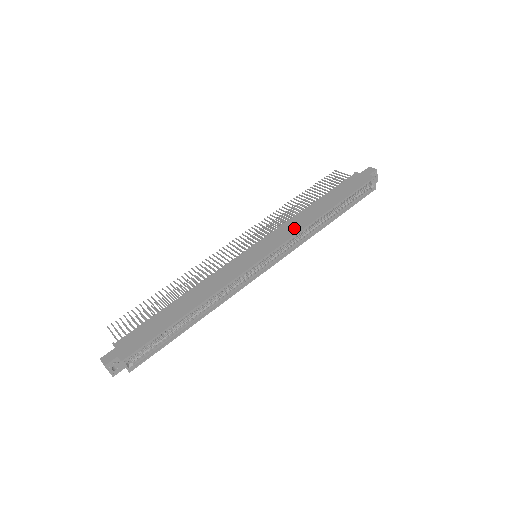
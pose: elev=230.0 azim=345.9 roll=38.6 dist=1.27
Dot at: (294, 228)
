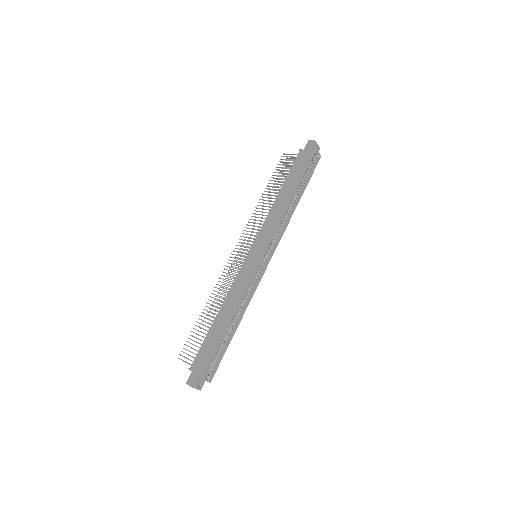
Dot at: (274, 222)
